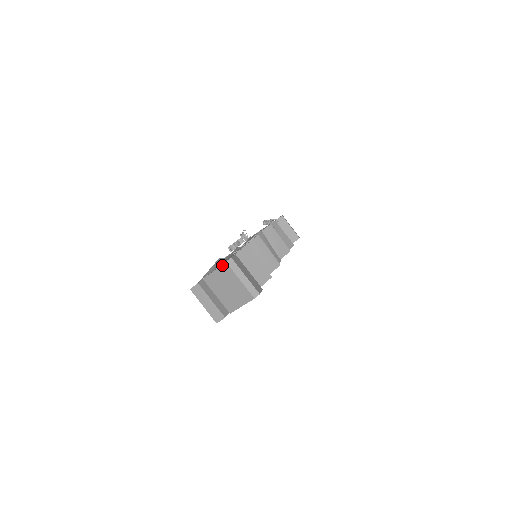
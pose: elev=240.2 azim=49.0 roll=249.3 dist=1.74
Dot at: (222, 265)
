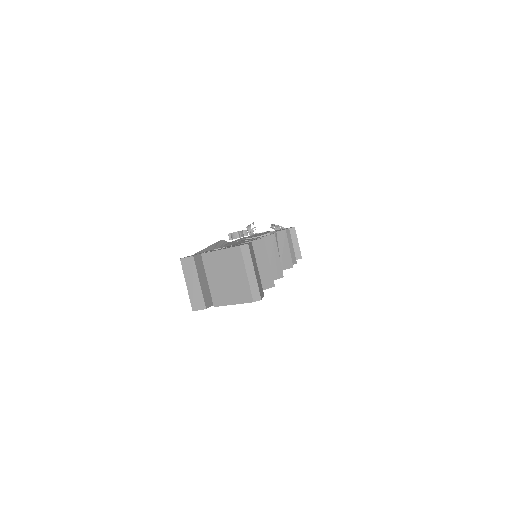
Dot at: (233, 247)
